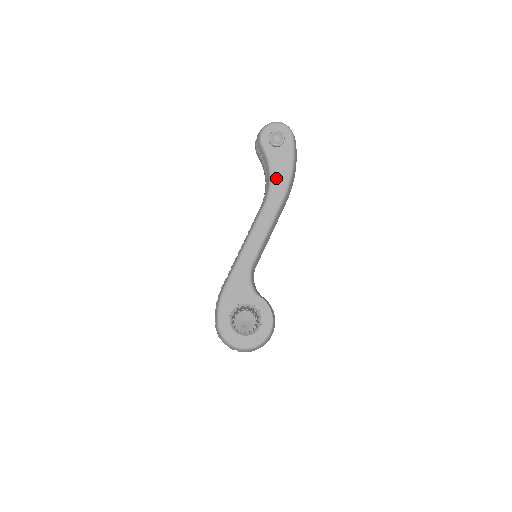
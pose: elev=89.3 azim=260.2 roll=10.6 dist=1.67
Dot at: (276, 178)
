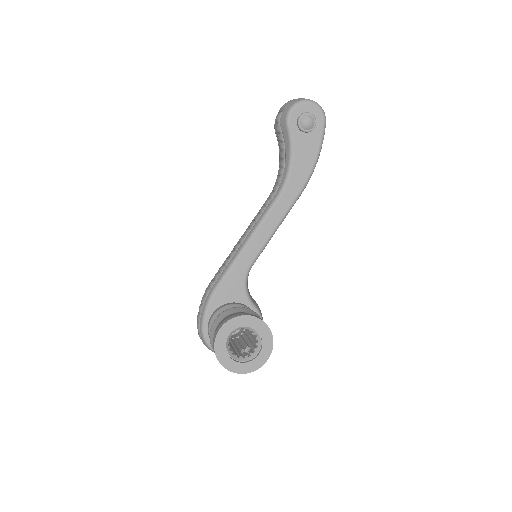
Dot at: (296, 170)
